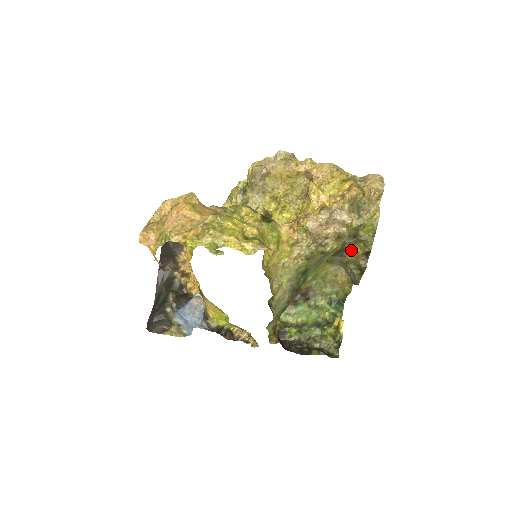
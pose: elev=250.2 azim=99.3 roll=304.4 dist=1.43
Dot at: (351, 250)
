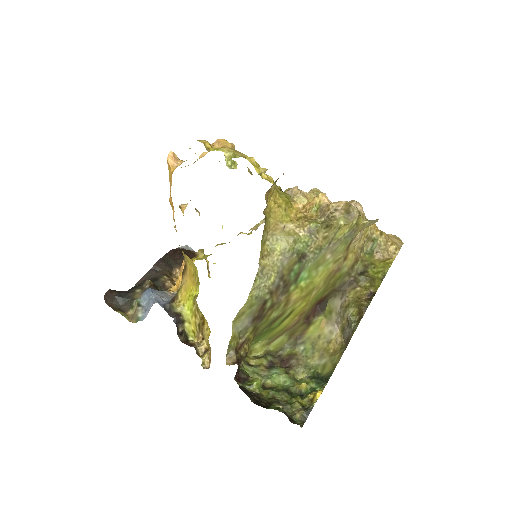
Dot at: (355, 287)
